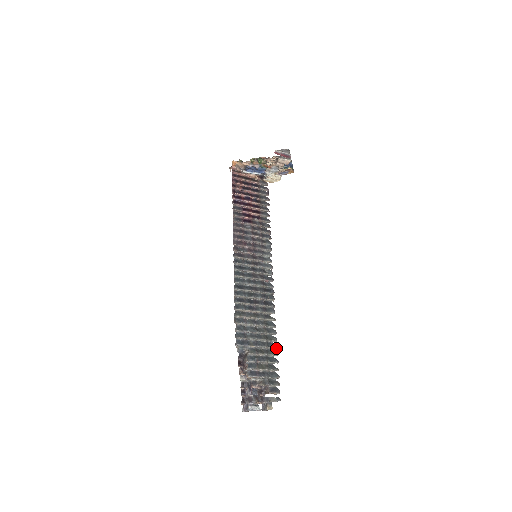
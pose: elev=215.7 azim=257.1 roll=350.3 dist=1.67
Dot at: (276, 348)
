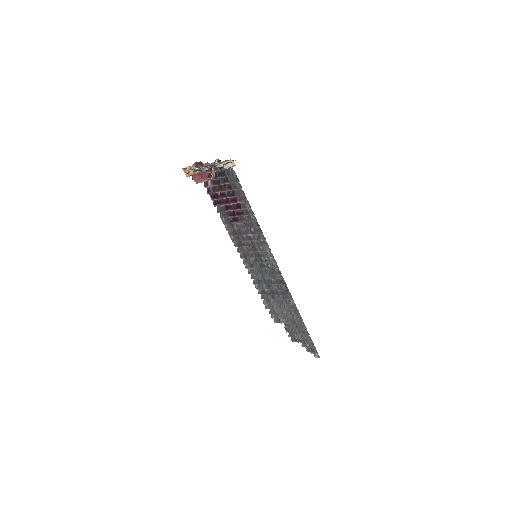
Dot at: (304, 325)
